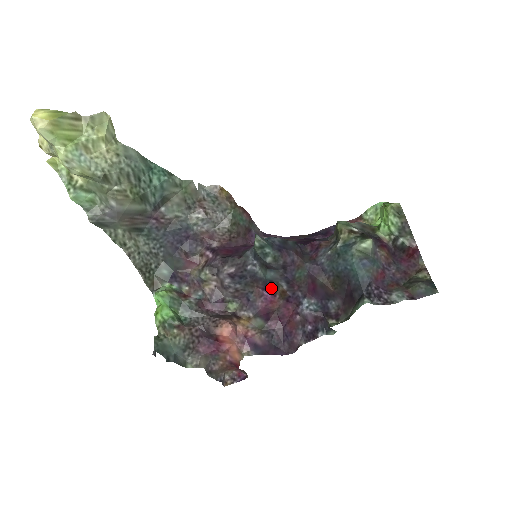
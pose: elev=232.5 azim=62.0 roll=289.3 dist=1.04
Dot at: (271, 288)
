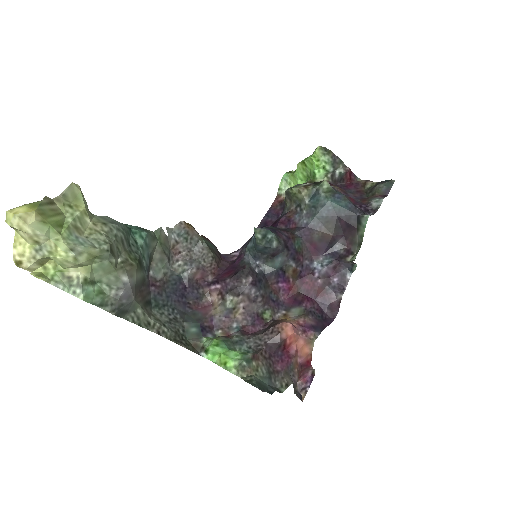
Dot at: (283, 276)
